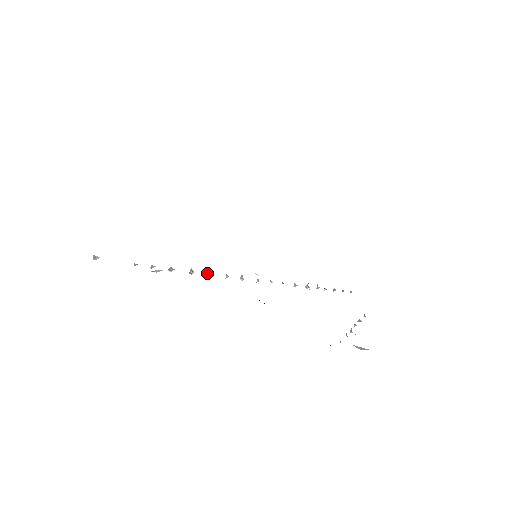
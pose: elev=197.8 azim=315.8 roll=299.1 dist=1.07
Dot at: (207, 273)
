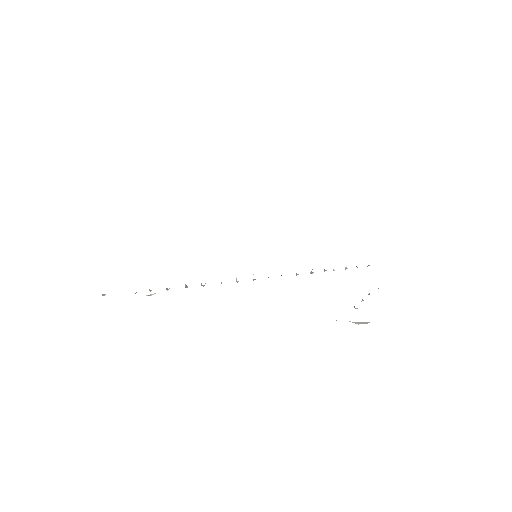
Dot at: (201, 284)
